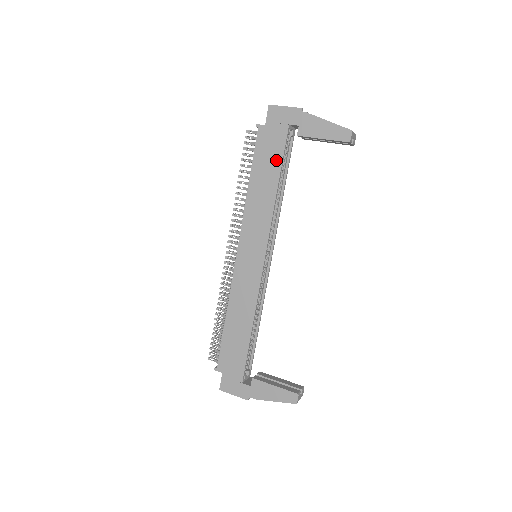
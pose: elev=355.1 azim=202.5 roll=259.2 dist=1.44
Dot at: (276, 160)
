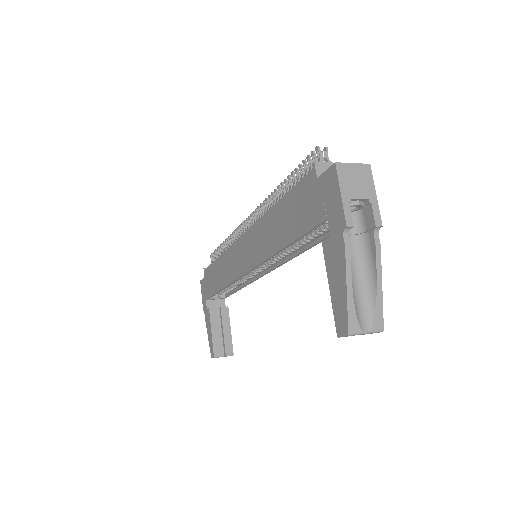
Dot at: (297, 227)
